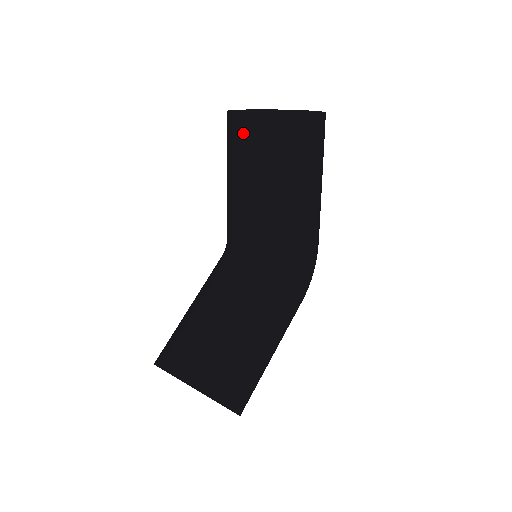
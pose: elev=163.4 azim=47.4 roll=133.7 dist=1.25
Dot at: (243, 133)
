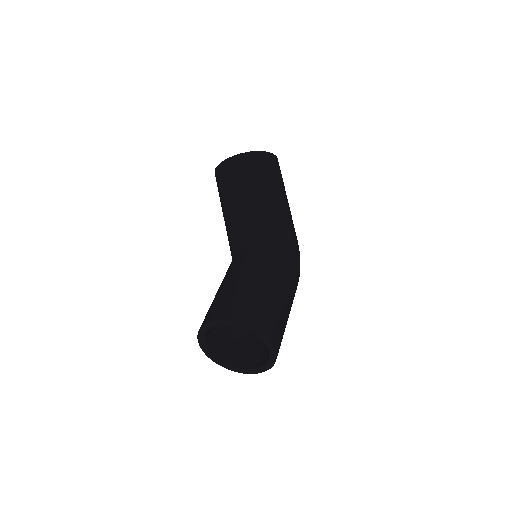
Dot at: (230, 172)
